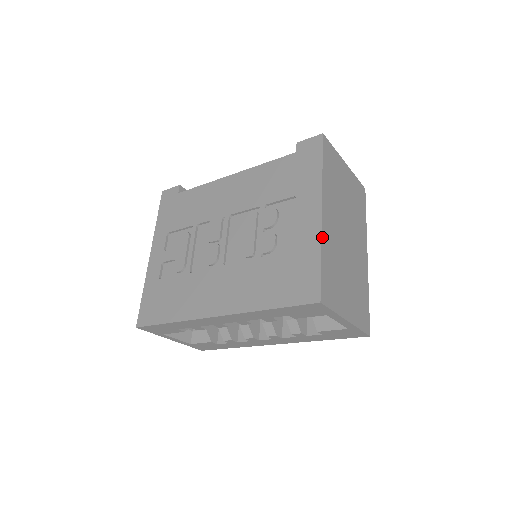
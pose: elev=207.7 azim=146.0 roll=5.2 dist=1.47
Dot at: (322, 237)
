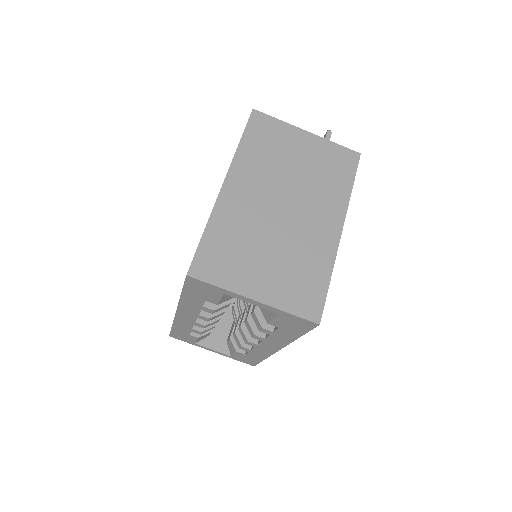
Dot at: (214, 210)
